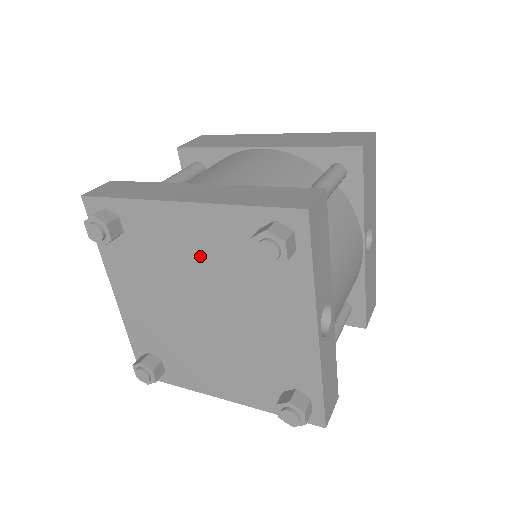
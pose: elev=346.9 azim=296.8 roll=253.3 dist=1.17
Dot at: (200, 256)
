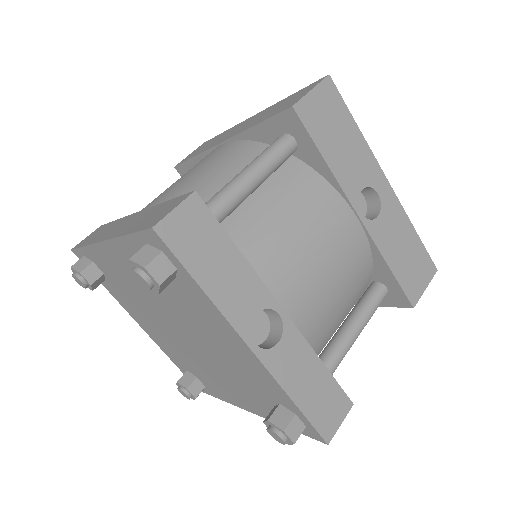
Dot at: occluded
